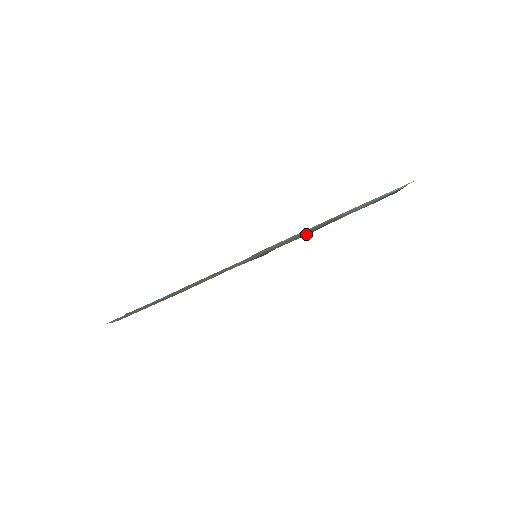
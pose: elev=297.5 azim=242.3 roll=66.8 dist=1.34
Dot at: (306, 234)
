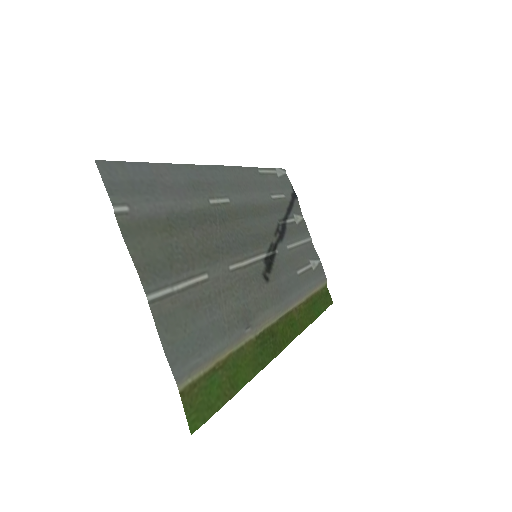
Dot at: (275, 232)
